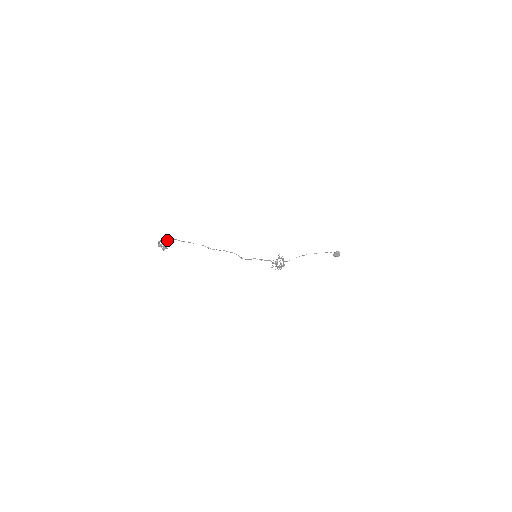
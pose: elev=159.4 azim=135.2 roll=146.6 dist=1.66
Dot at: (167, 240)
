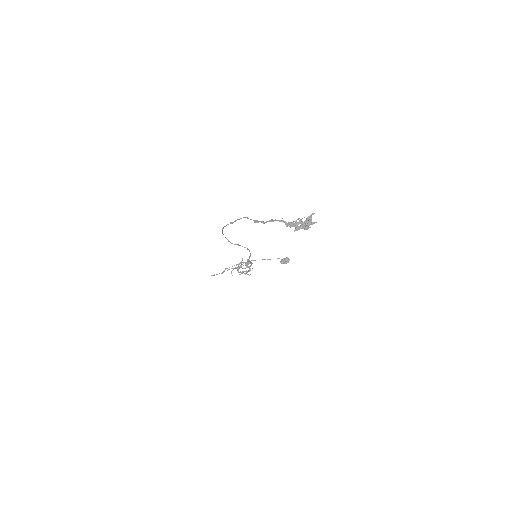
Dot at: (311, 217)
